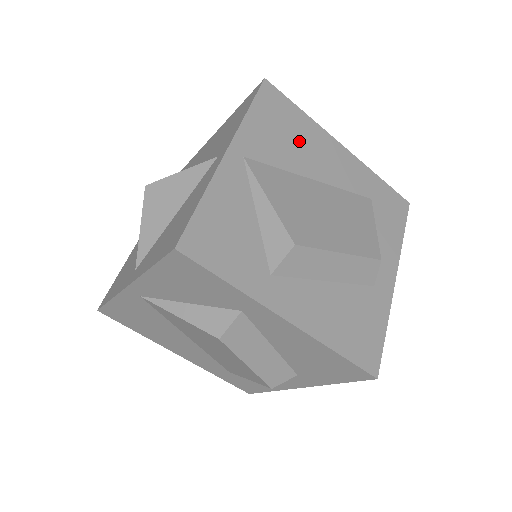
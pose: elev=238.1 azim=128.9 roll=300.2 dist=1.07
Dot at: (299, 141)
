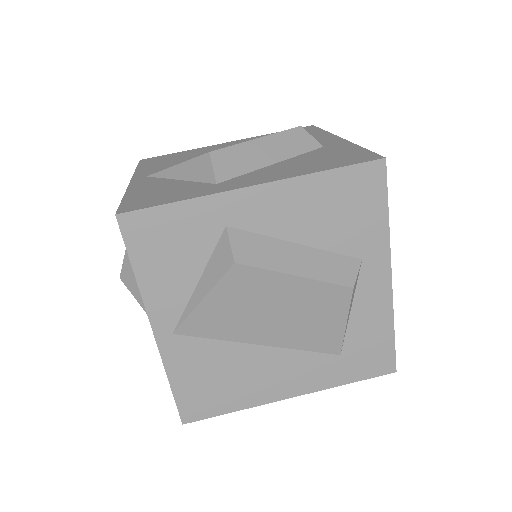
Dot at: (189, 156)
